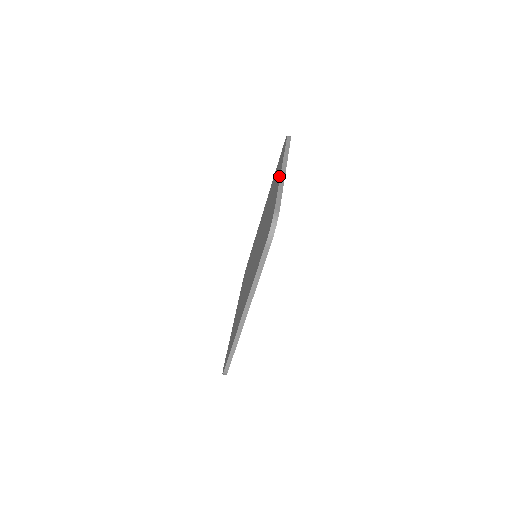
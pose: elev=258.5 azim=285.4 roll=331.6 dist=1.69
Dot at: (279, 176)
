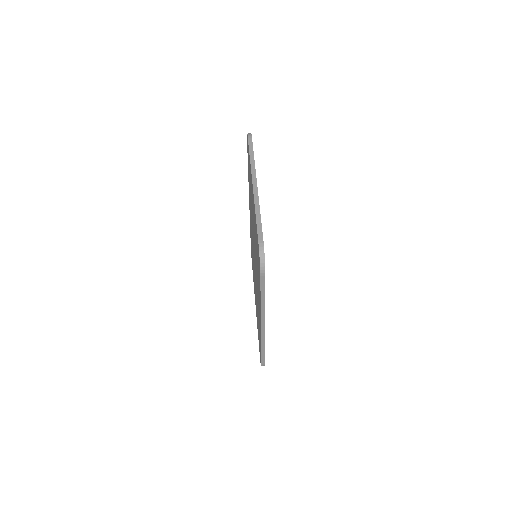
Dot at: occluded
